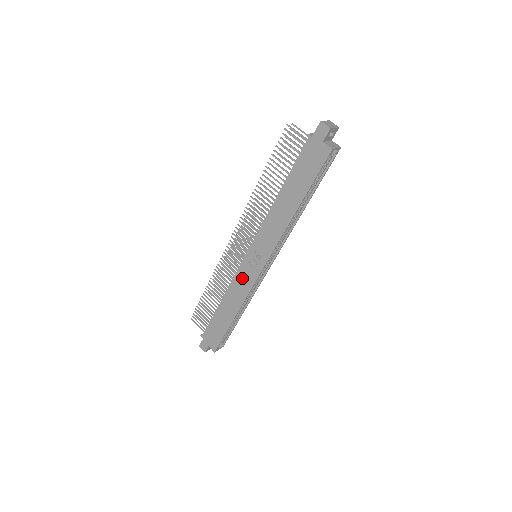
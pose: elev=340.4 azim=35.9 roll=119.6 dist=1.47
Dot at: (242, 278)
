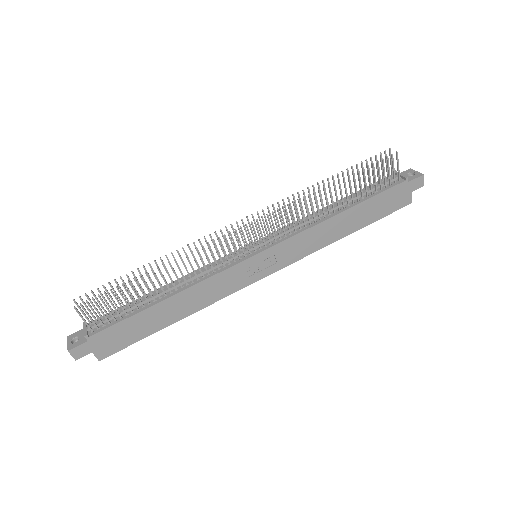
Dot at: (229, 279)
